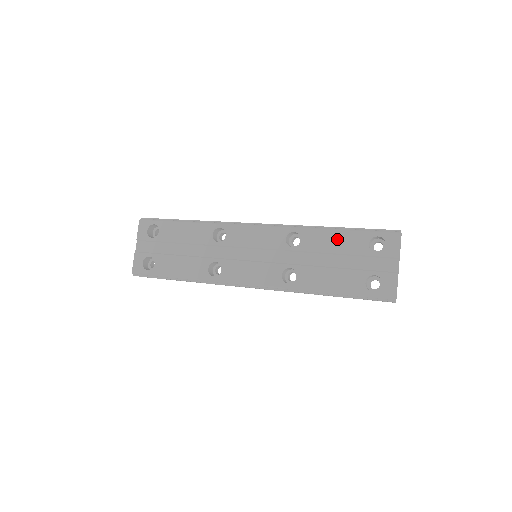
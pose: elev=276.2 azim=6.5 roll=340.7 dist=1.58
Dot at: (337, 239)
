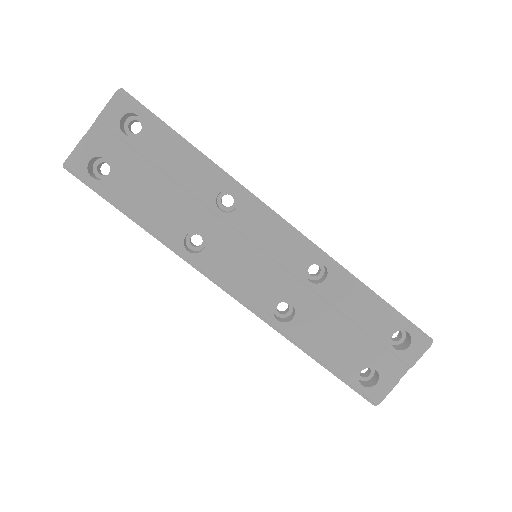
Dot at: (365, 307)
